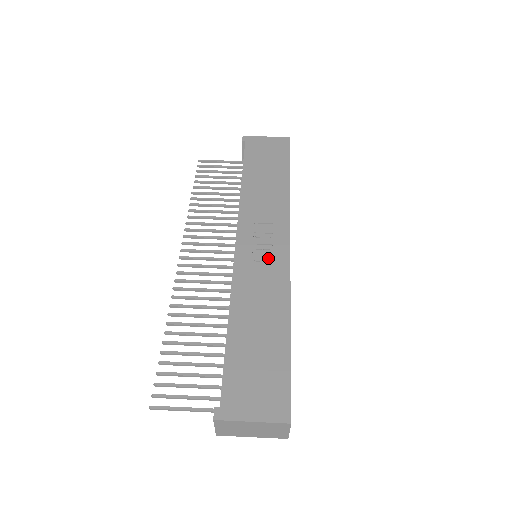
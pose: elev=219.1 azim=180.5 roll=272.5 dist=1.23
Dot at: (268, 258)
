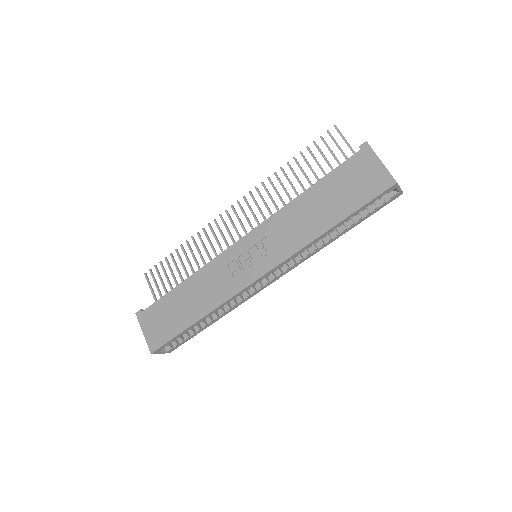
Dot at: (240, 271)
